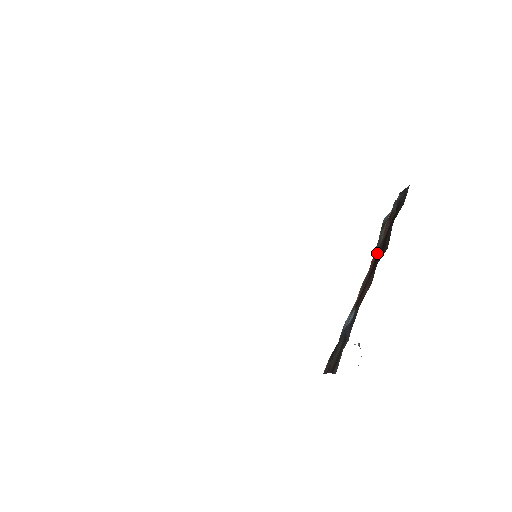
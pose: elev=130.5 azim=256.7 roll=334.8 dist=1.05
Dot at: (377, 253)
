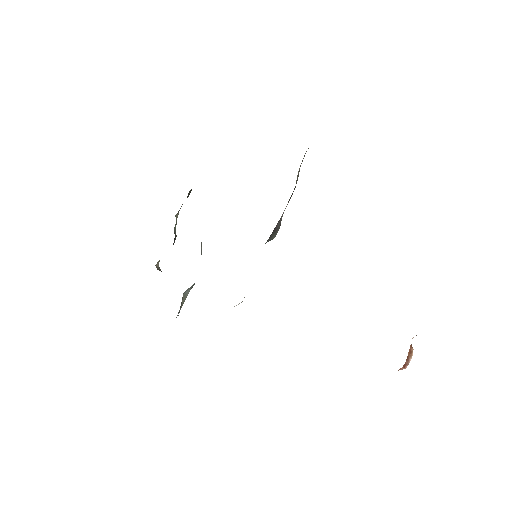
Dot at: occluded
